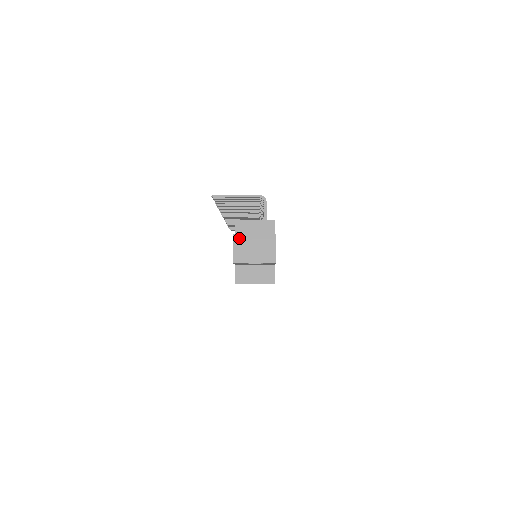
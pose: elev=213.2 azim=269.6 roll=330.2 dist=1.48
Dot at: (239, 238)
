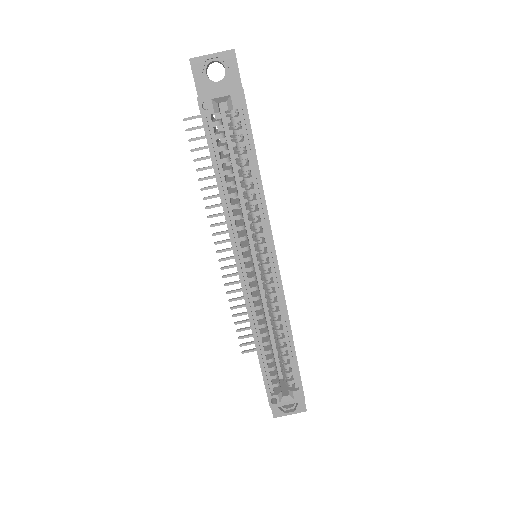
Dot at: occluded
